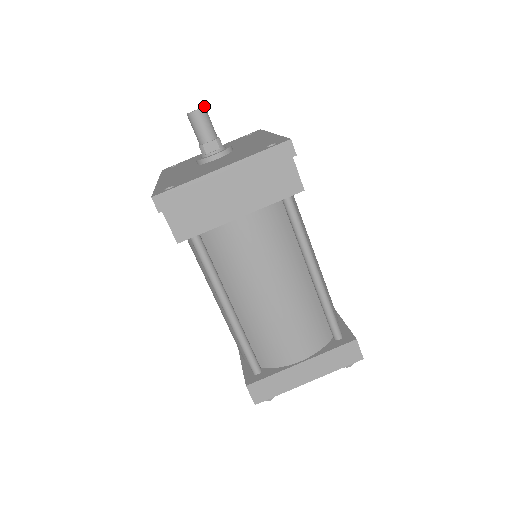
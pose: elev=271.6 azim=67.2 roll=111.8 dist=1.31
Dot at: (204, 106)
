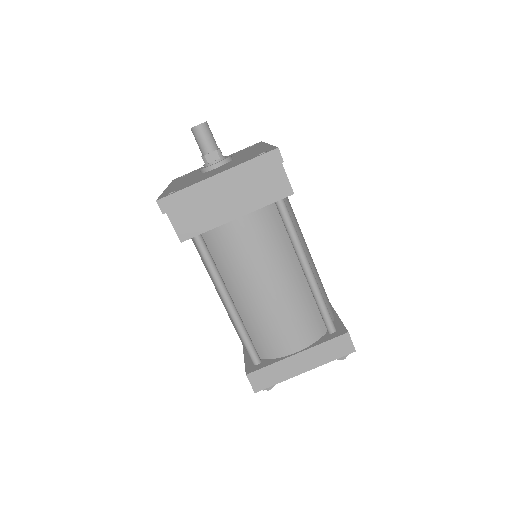
Dot at: (206, 121)
